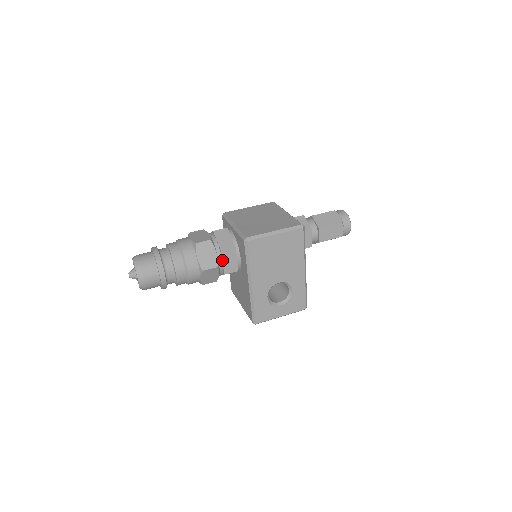
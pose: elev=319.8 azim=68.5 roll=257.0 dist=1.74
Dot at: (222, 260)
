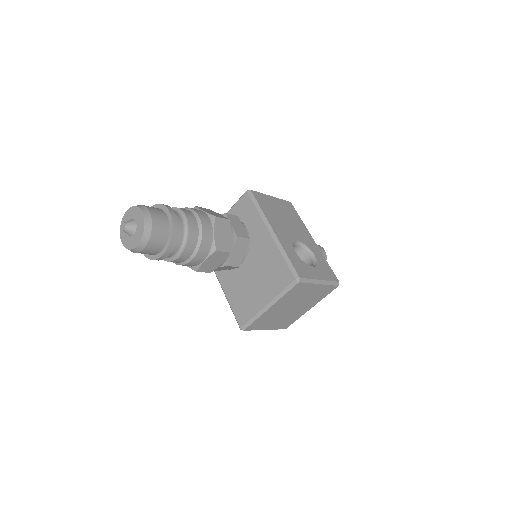
Dot at: occluded
